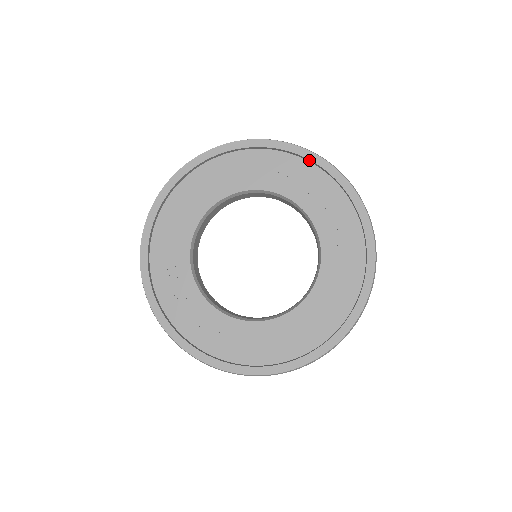
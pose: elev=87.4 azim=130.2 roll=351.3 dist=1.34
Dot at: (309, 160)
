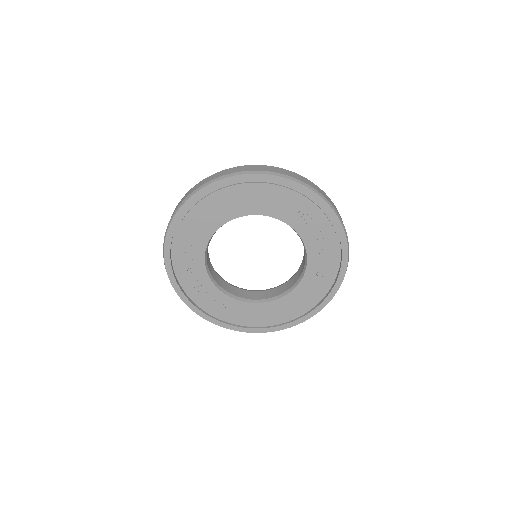
Dot at: (326, 212)
